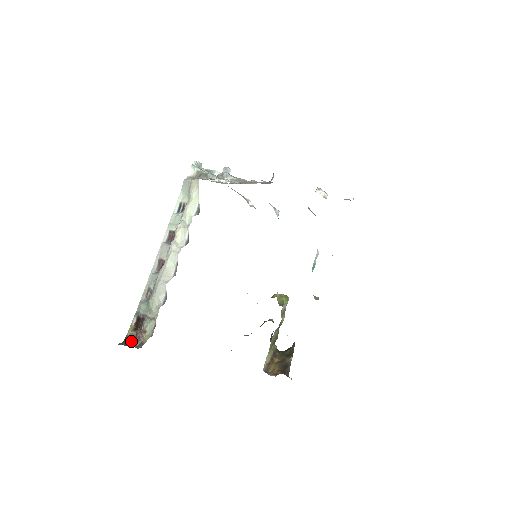
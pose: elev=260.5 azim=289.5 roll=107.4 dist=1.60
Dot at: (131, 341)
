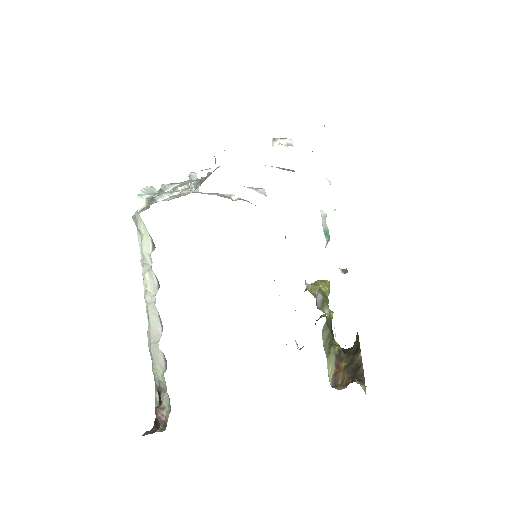
Dot at: (158, 423)
